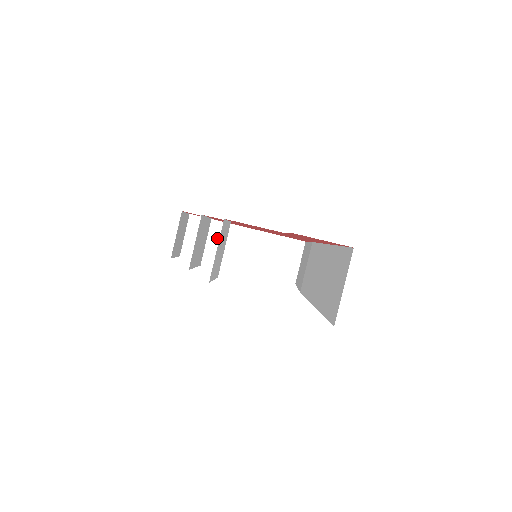
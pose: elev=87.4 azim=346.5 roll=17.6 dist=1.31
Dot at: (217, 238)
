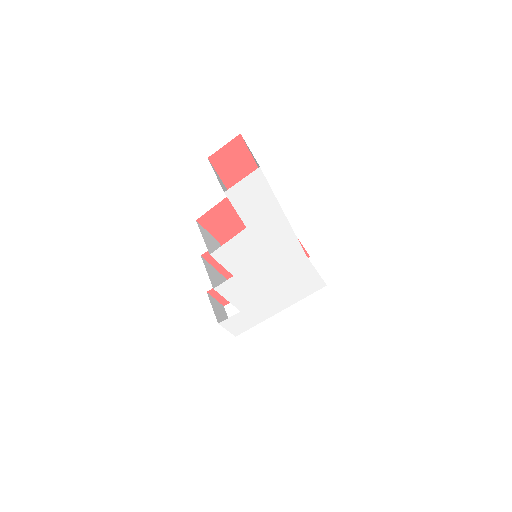
Dot at: occluded
